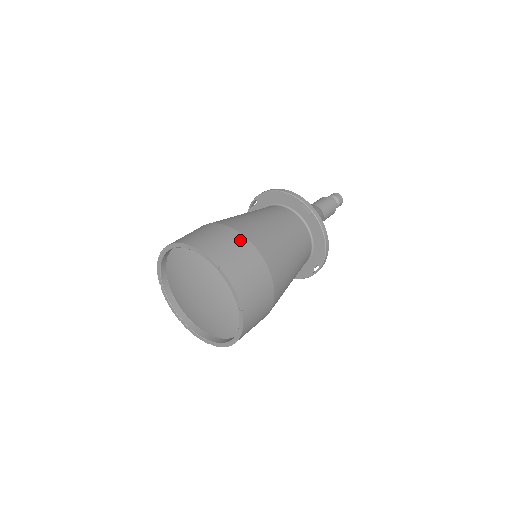
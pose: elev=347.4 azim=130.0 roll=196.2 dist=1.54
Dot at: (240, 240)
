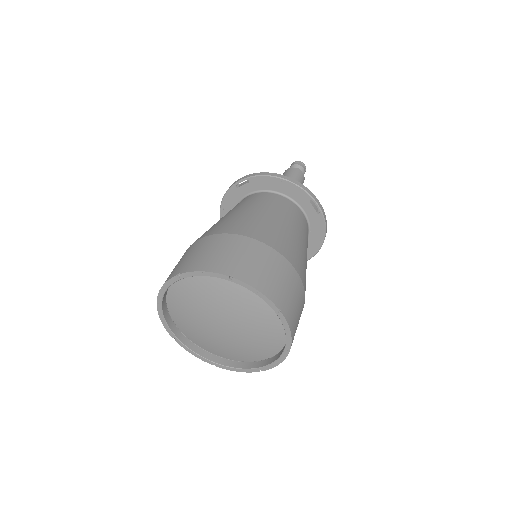
Dot at: (191, 247)
